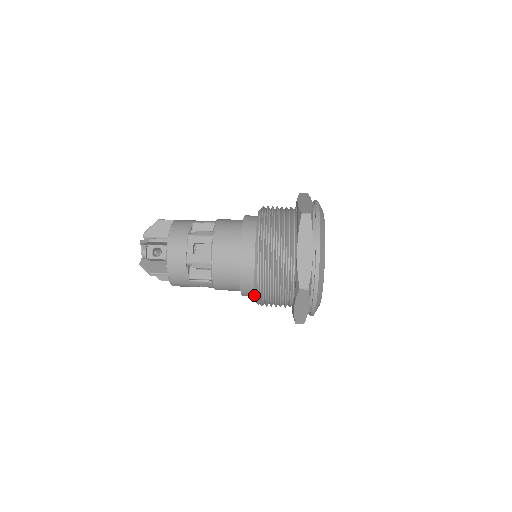
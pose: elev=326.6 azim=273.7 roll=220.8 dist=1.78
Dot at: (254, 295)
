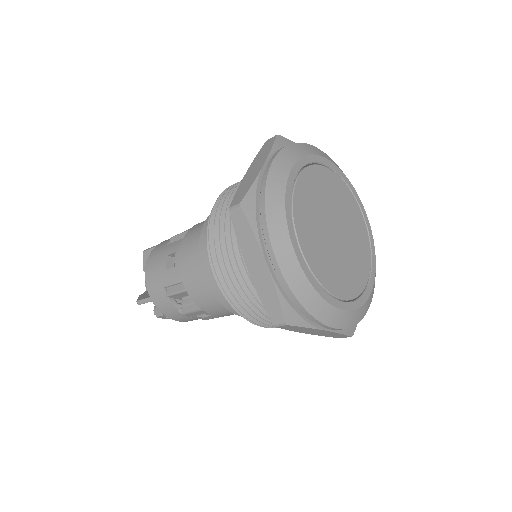
Dot at: occluded
